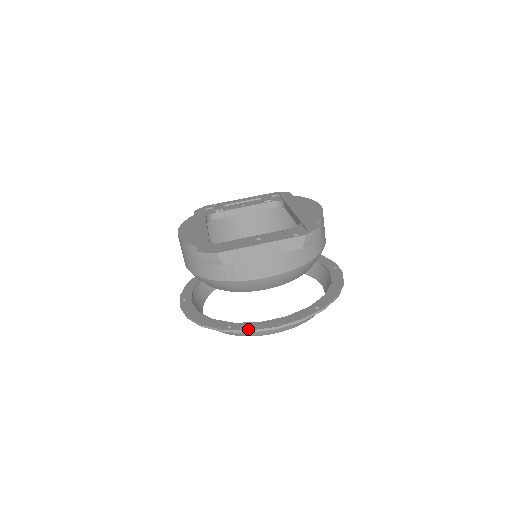
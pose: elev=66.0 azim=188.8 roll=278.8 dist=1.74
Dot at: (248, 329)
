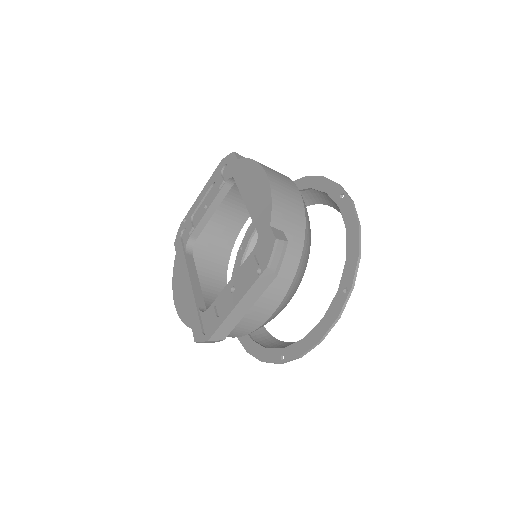
Dot at: (298, 355)
